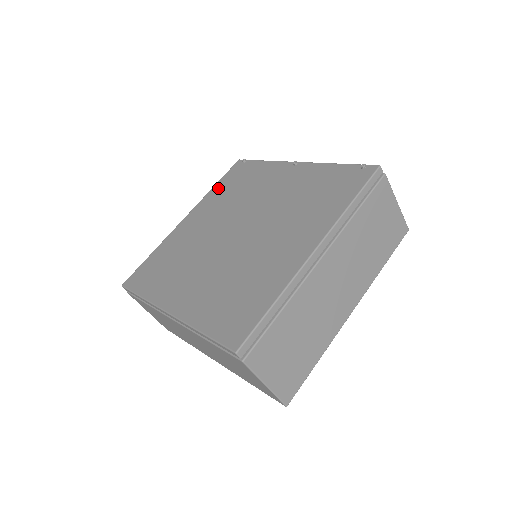
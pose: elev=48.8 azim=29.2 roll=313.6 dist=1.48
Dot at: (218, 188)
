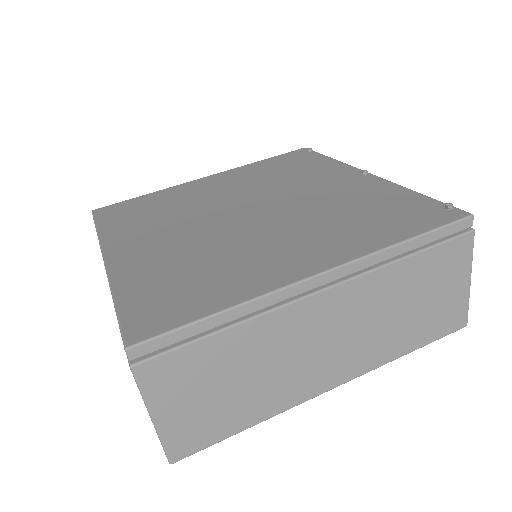
Dot at: (263, 164)
